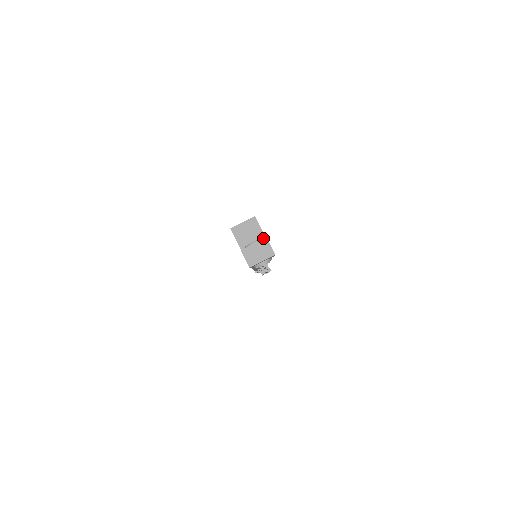
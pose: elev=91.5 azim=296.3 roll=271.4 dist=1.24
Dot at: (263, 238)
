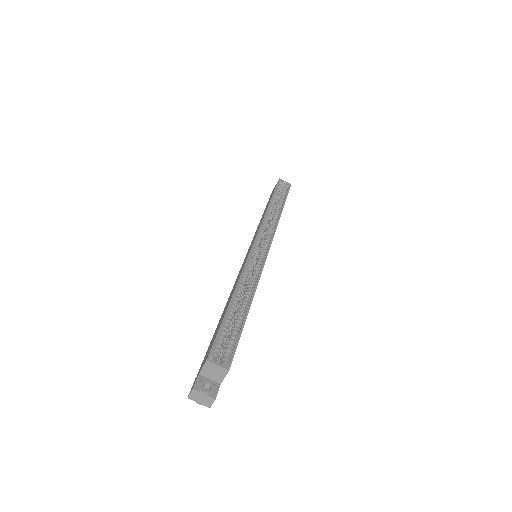
Dot at: (220, 382)
